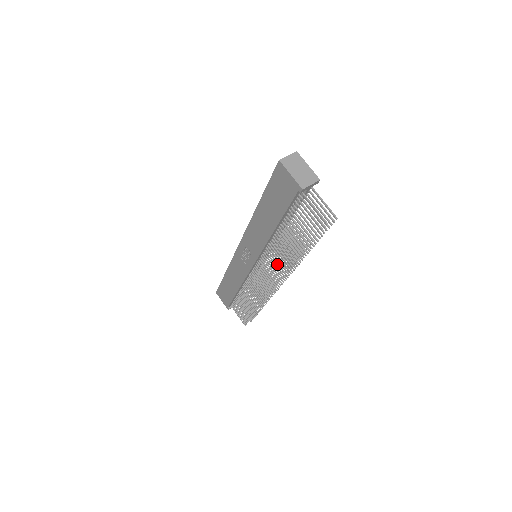
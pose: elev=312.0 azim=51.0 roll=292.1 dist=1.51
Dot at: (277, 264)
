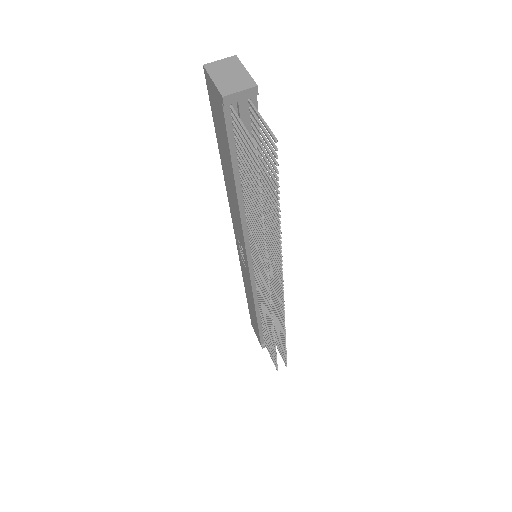
Dot at: (259, 255)
